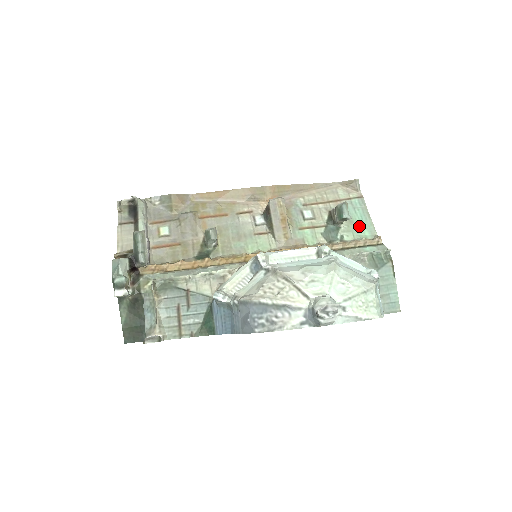
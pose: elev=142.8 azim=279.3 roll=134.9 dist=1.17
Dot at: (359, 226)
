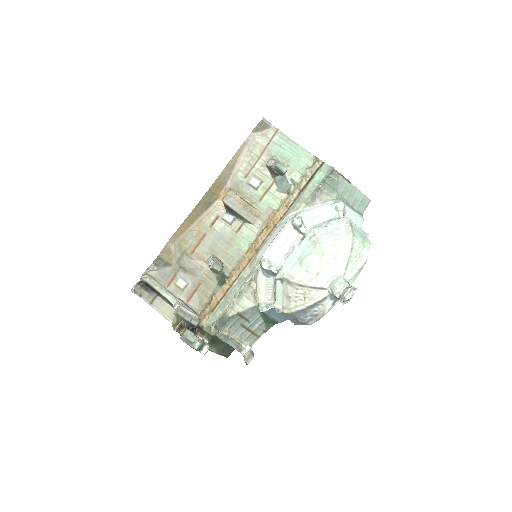
Dot at: (296, 160)
